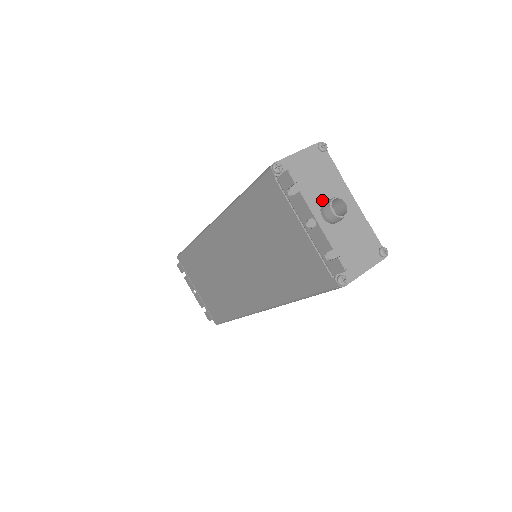
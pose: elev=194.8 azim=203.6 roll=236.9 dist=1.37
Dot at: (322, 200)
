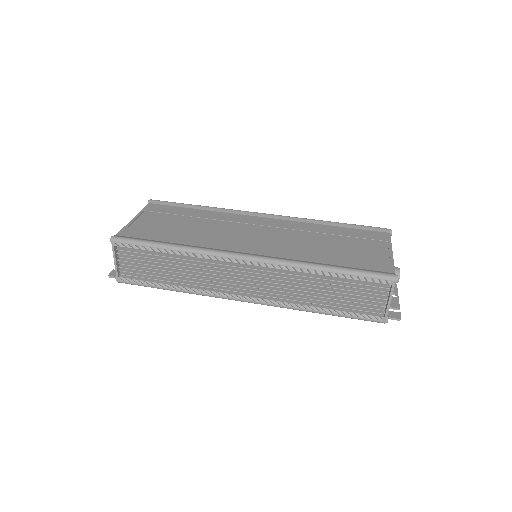
Dot at: occluded
